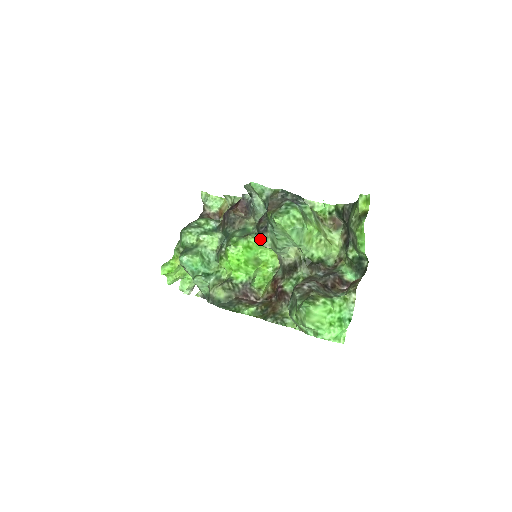
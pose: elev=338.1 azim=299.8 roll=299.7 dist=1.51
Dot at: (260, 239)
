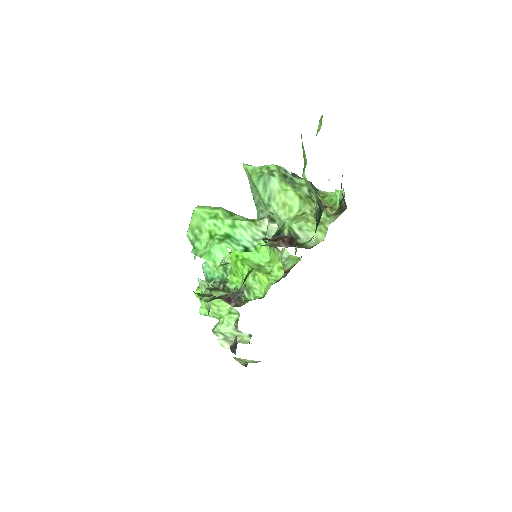
Dot at: occluded
